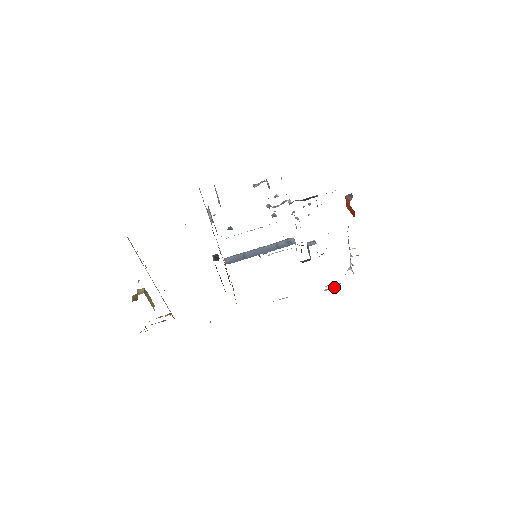
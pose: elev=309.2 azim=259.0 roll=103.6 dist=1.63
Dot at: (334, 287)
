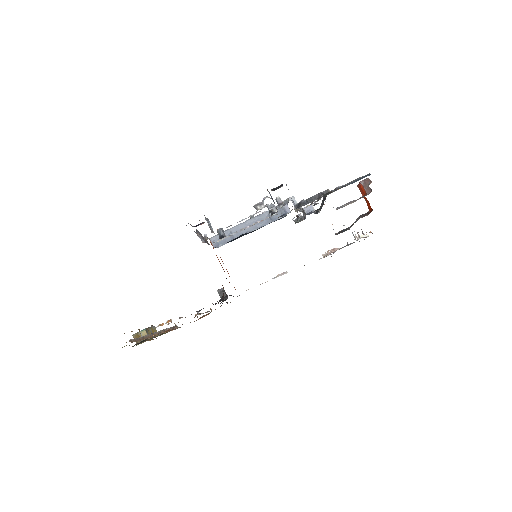
Dot at: (333, 251)
